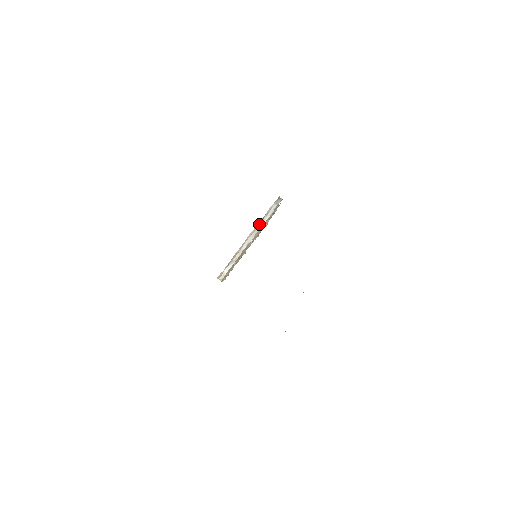
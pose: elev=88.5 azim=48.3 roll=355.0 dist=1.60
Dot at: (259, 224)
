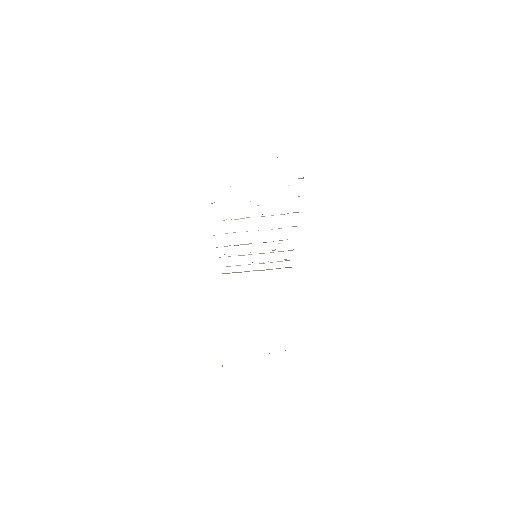
Dot at: occluded
